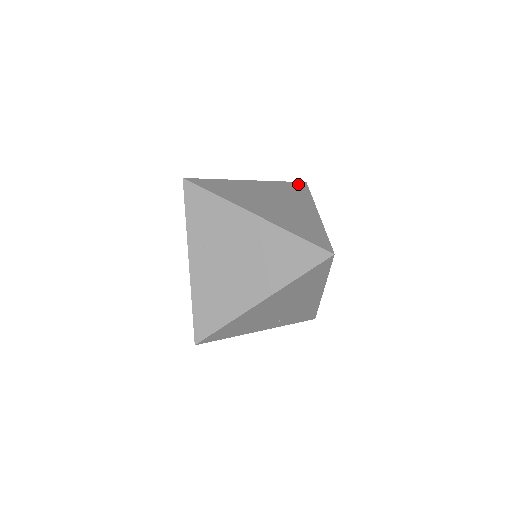
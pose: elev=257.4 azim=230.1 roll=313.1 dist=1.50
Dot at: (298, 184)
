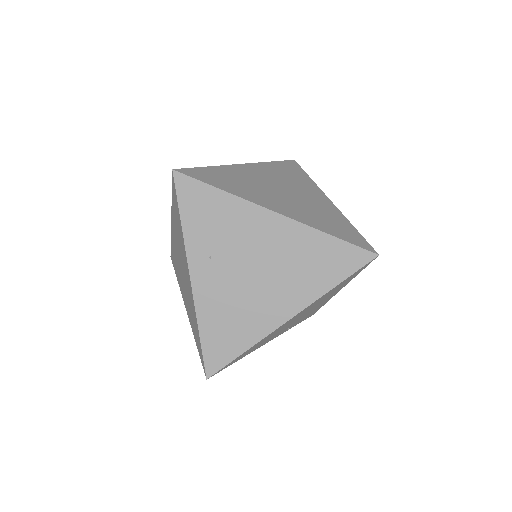
Dot at: (289, 163)
